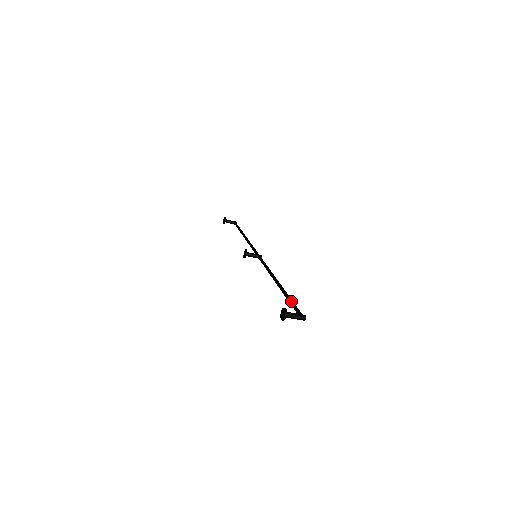
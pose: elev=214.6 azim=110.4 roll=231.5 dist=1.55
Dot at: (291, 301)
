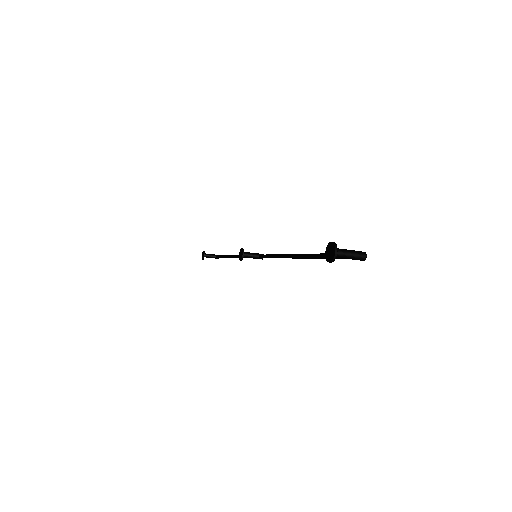
Dot at: occluded
